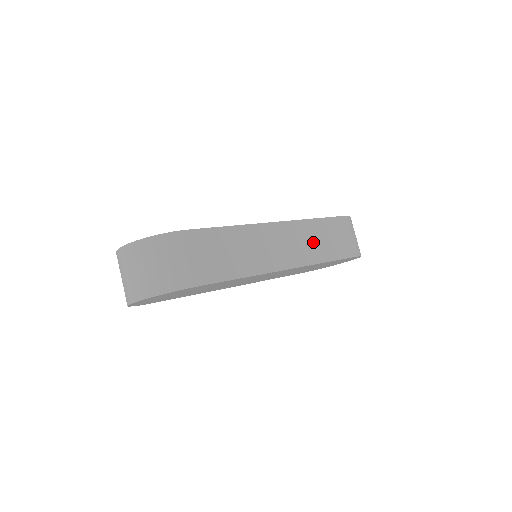
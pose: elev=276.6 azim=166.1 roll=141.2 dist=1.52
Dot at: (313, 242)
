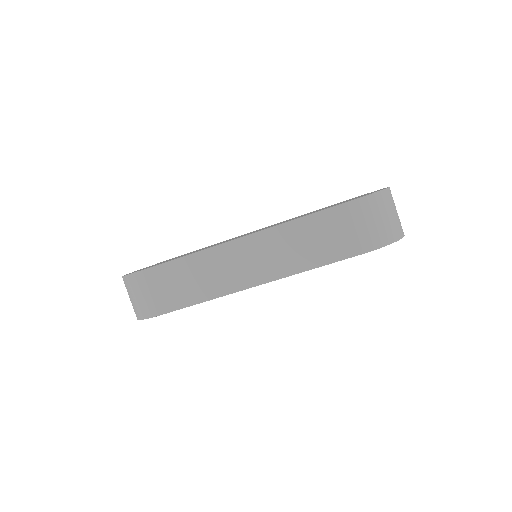
Dot at: (291, 249)
